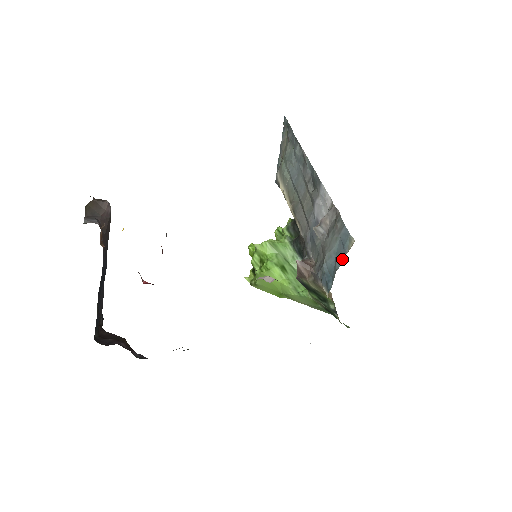
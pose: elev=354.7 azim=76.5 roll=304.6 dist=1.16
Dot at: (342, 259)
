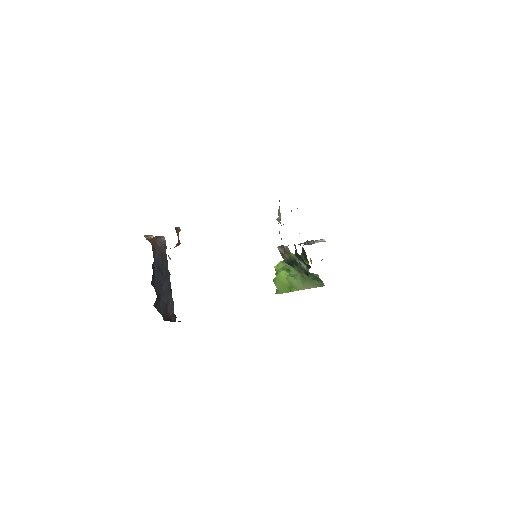
Dot at: occluded
